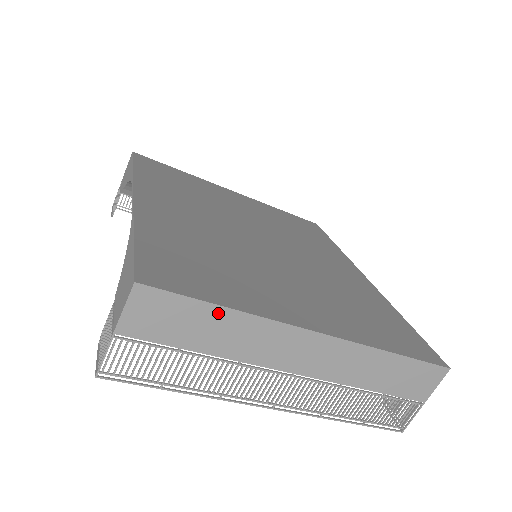
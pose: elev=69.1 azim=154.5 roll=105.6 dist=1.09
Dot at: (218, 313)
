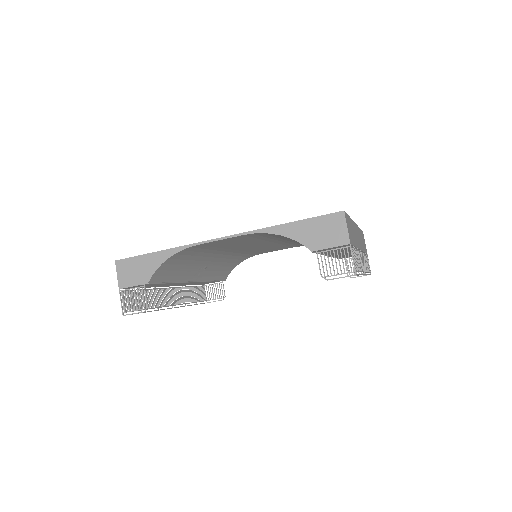
Dot at: (350, 221)
